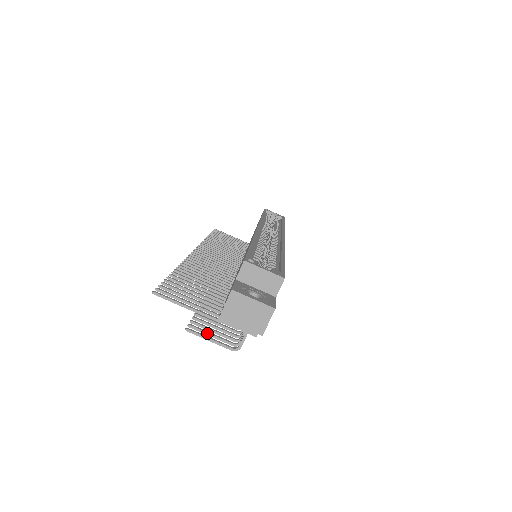
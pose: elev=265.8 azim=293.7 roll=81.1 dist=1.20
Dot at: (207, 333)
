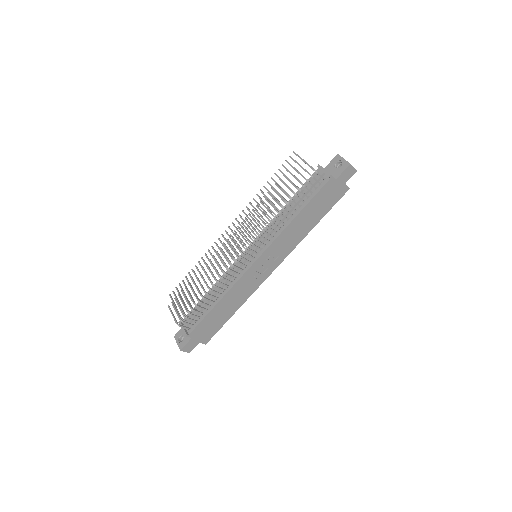
Dot at: (301, 166)
